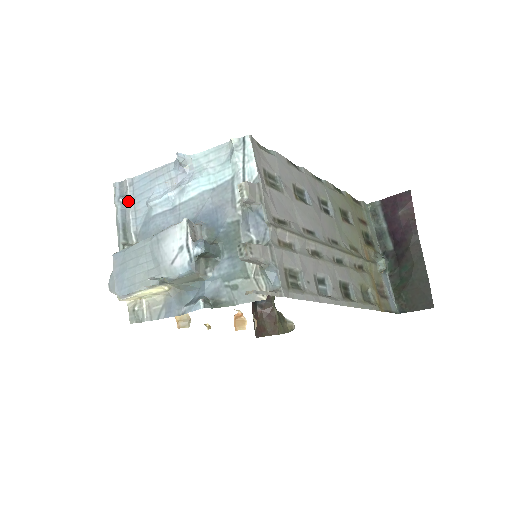
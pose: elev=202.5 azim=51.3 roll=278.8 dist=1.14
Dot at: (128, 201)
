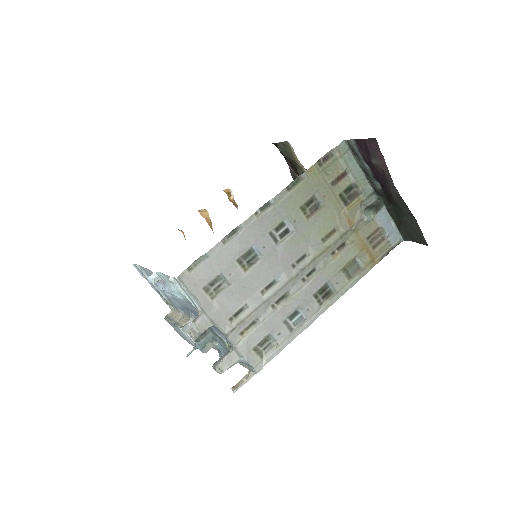
Dot at: occluded
